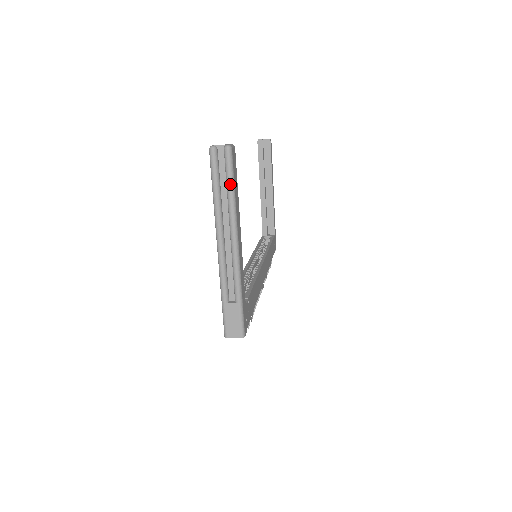
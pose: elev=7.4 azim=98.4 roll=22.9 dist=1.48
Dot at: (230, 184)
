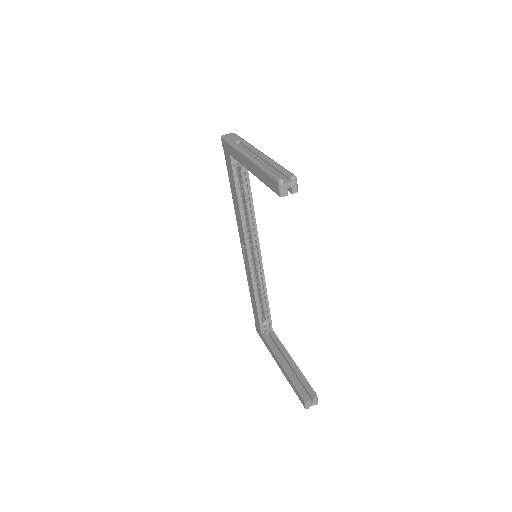
Dot at: occluded
